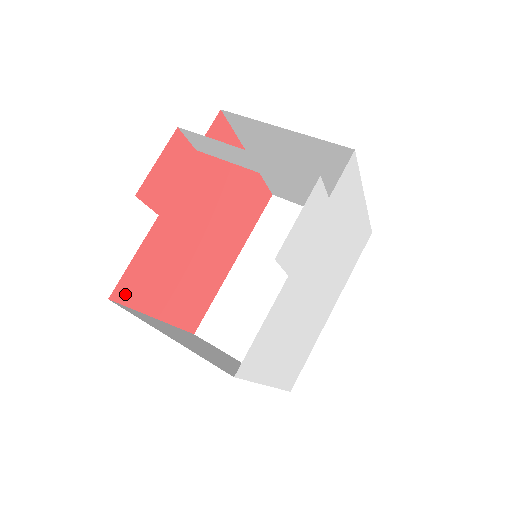
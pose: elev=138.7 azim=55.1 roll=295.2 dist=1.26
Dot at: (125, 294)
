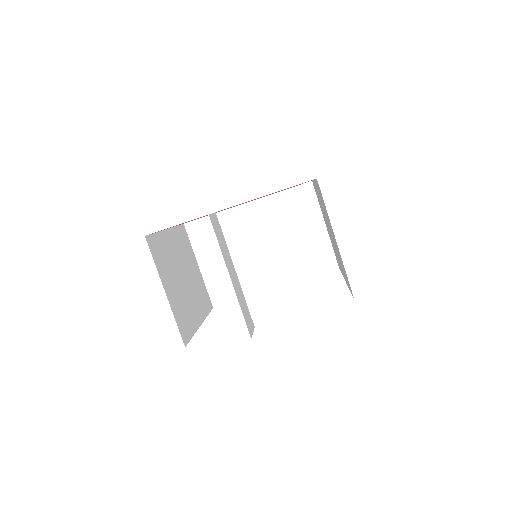
Dot at: occluded
